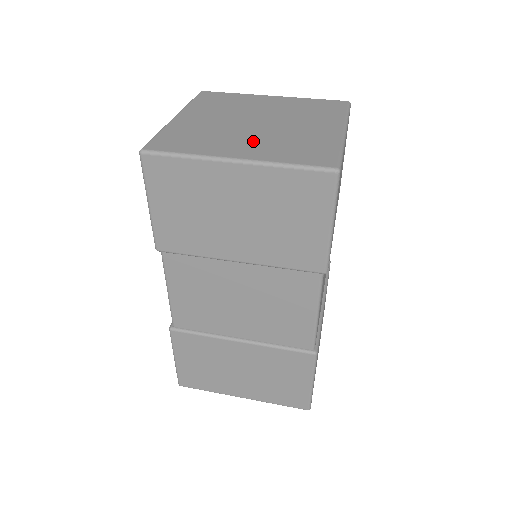
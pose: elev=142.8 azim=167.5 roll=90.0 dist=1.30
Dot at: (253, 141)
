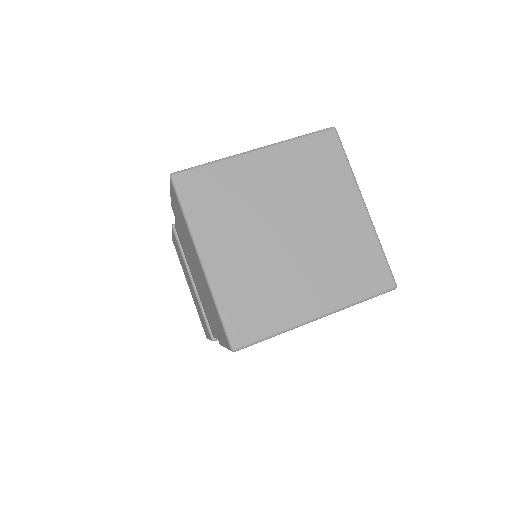
Dot at: (244, 254)
